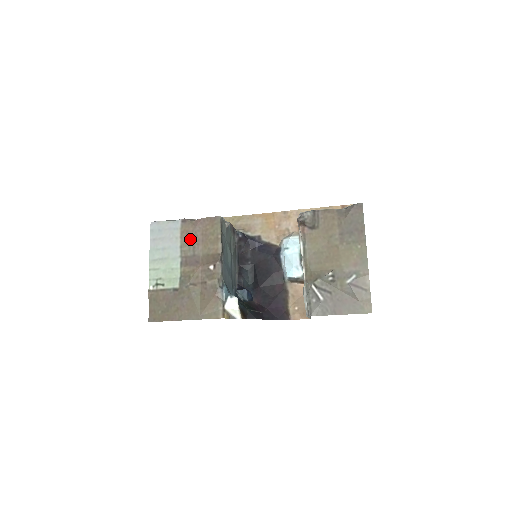
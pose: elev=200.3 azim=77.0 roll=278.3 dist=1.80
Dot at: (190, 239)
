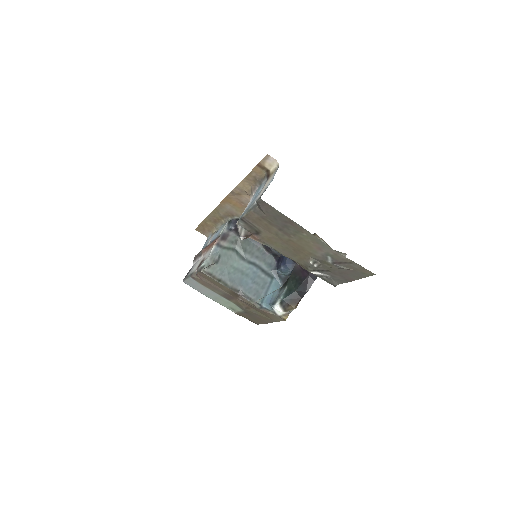
Dot at: (210, 287)
